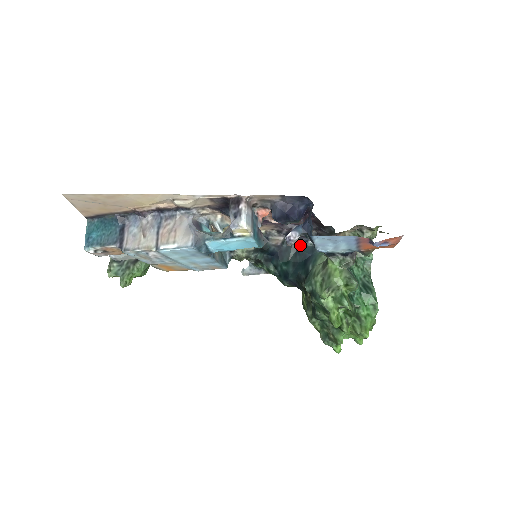
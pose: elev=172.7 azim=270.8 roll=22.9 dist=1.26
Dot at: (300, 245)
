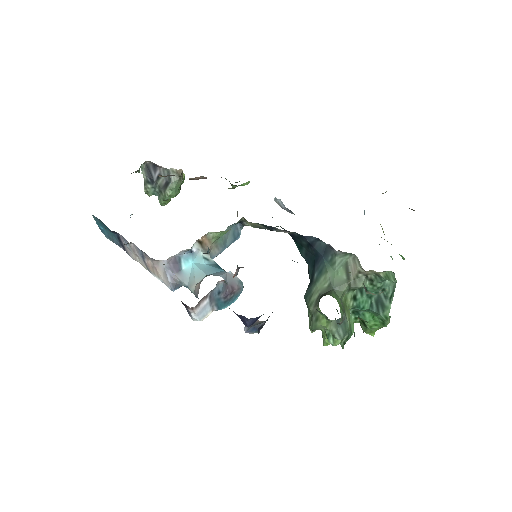
Dot at: (312, 239)
